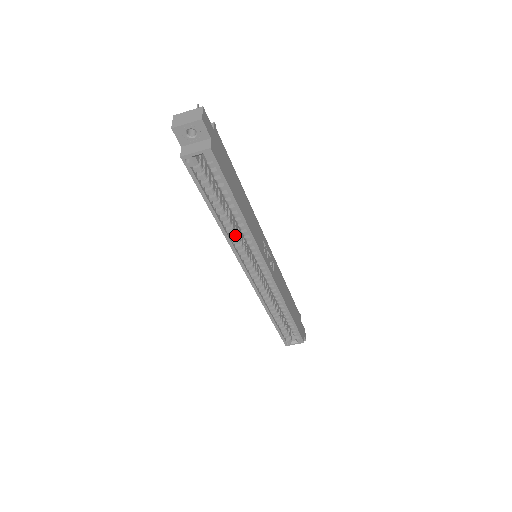
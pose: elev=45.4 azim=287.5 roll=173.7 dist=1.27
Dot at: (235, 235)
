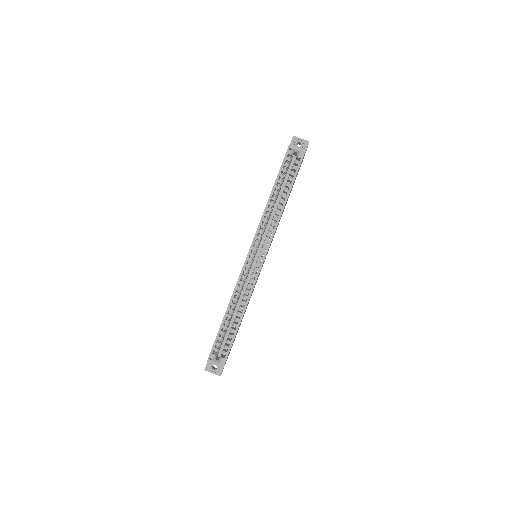
Dot at: (269, 215)
